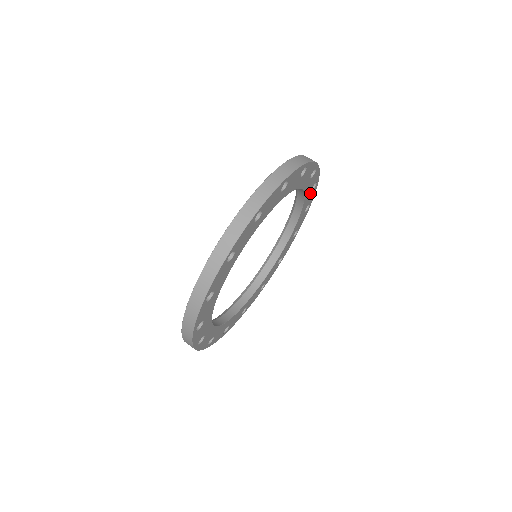
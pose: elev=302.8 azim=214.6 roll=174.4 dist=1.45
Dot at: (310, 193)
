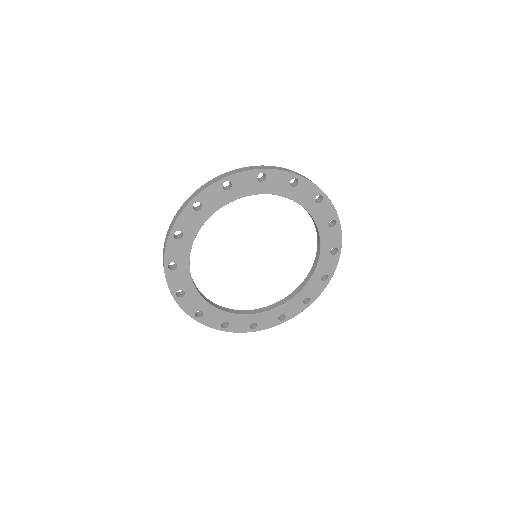
Dot at: (329, 229)
